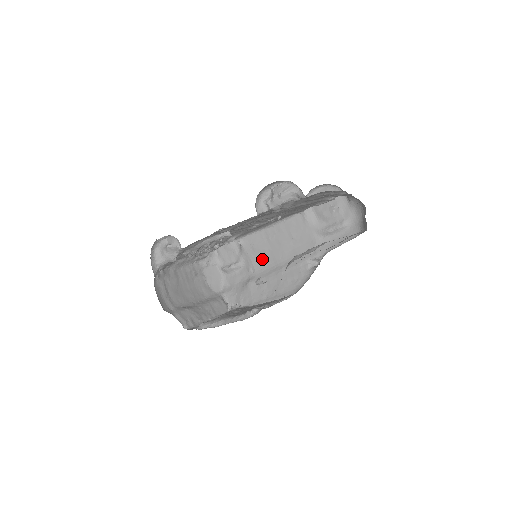
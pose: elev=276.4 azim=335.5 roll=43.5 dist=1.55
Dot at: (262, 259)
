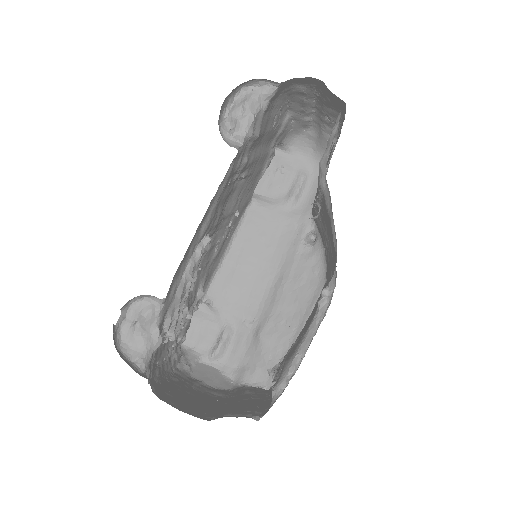
Dot at: (250, 296)
